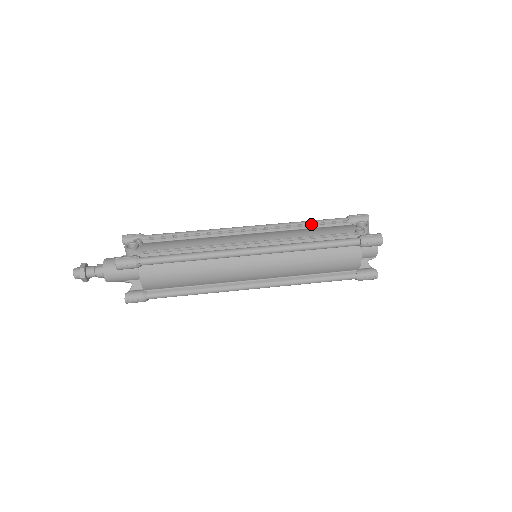
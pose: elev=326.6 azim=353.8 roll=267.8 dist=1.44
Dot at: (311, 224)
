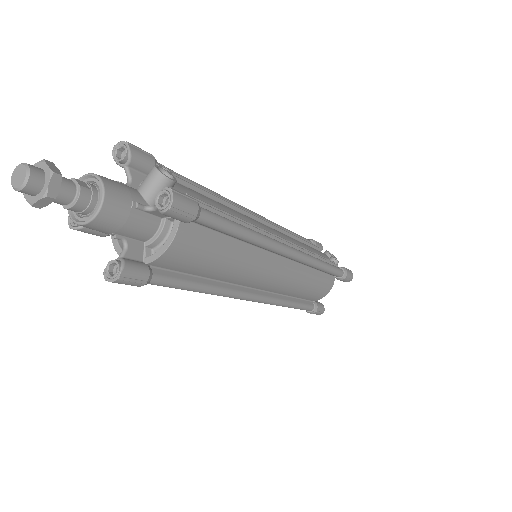
Dot at: (297, 236)
